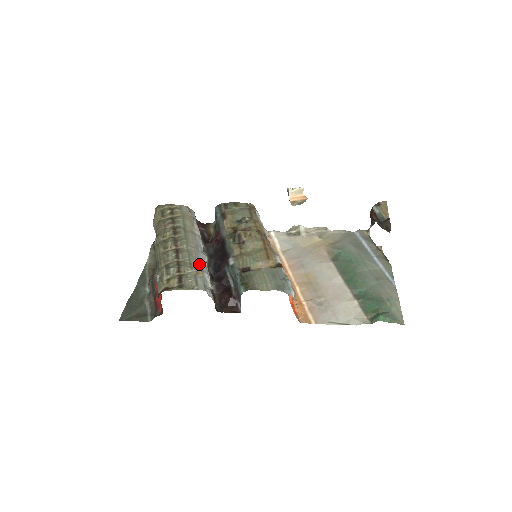
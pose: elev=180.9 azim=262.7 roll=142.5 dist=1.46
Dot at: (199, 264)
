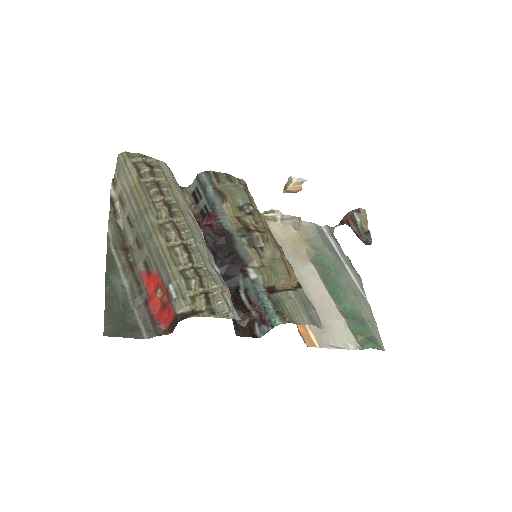
Dot at: (217, 273)
